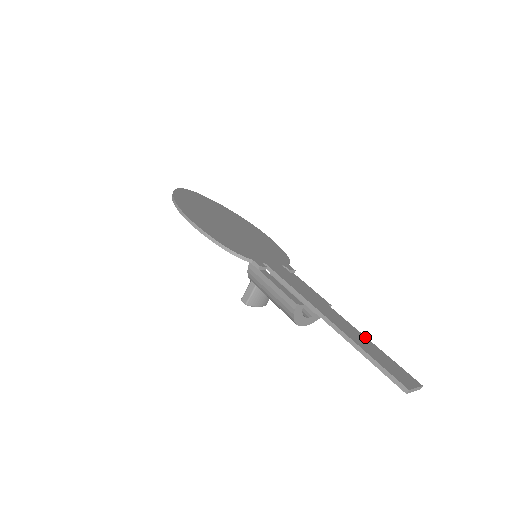
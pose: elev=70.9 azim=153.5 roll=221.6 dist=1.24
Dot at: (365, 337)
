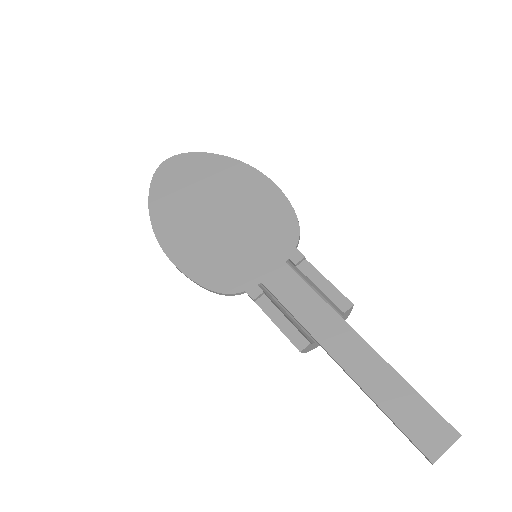
Dot at: (389, 368)
